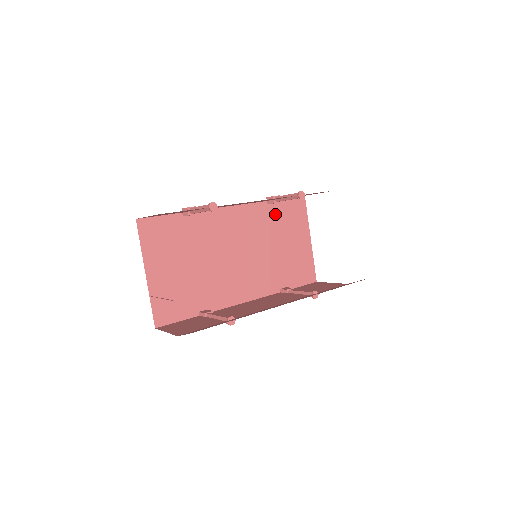
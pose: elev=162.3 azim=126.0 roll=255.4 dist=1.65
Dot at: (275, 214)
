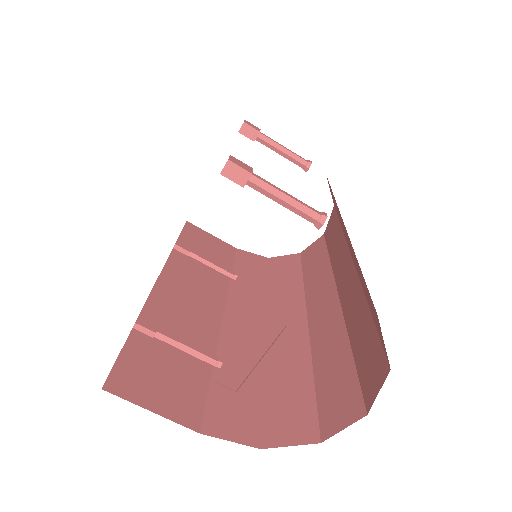
Dot at: occluded
